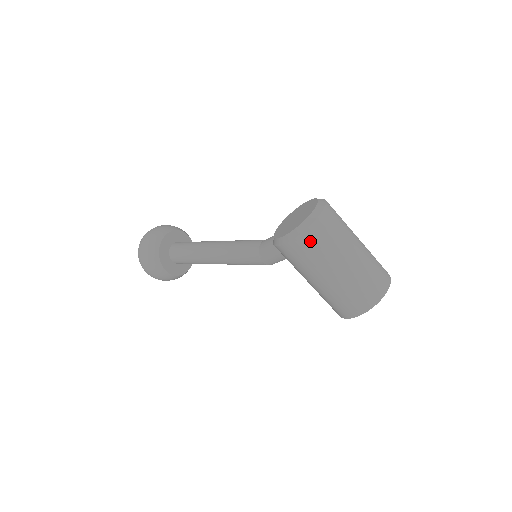
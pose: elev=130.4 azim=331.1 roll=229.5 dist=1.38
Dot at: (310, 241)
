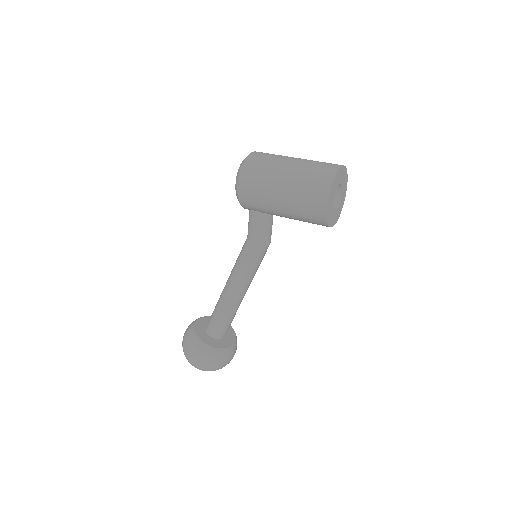
Dot at: (251, 166)
